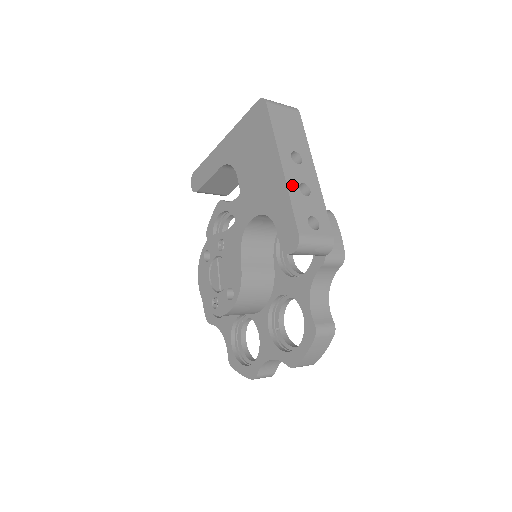
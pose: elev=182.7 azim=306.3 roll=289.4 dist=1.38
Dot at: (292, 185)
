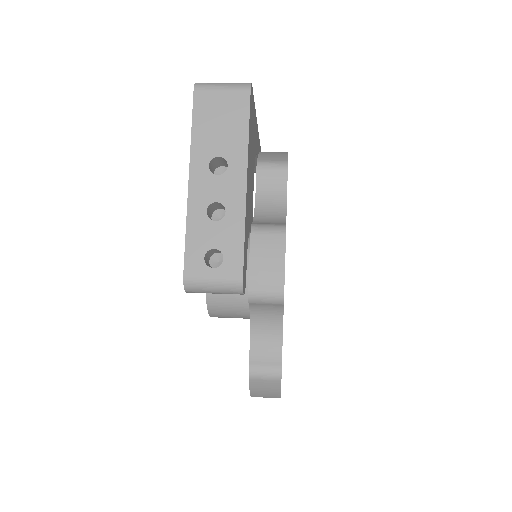
Dot at: (196, 207)
